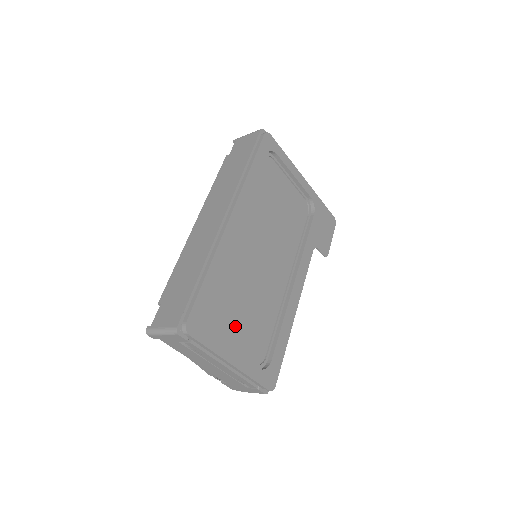
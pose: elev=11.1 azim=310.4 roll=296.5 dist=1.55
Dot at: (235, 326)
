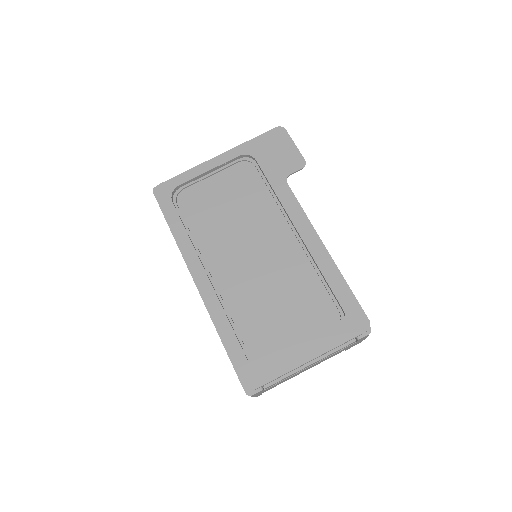
Dot at: (288, 330)
